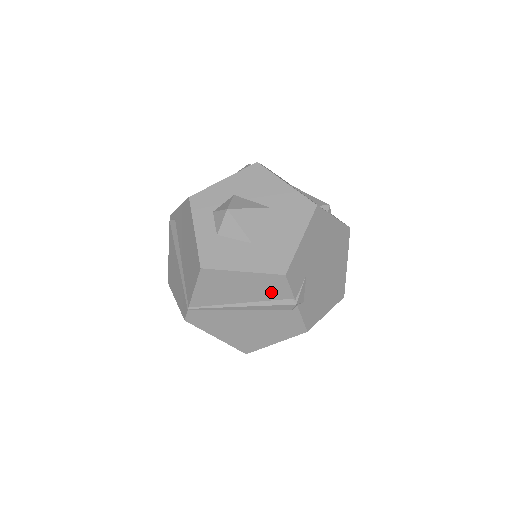
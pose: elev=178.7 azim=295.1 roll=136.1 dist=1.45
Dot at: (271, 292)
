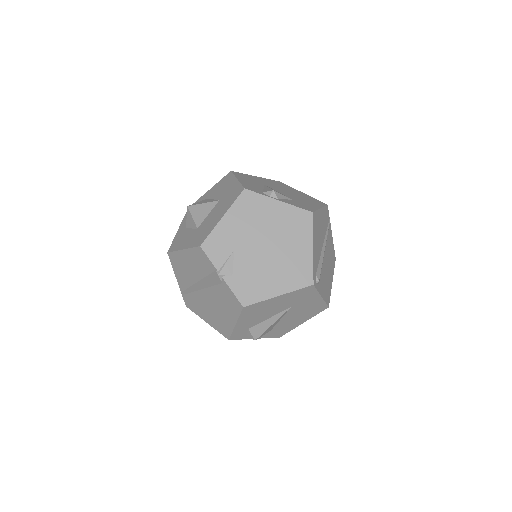
Dot at: (204, 266)
